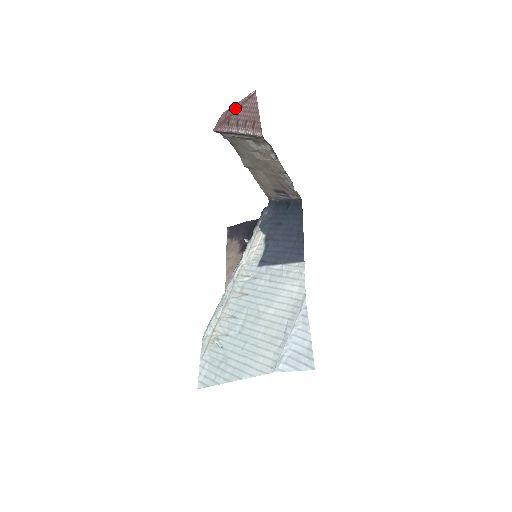
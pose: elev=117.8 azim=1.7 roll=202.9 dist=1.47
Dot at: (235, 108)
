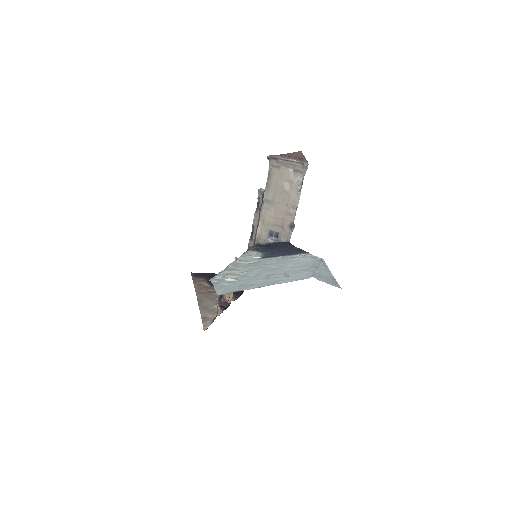
Dot at: occluded
